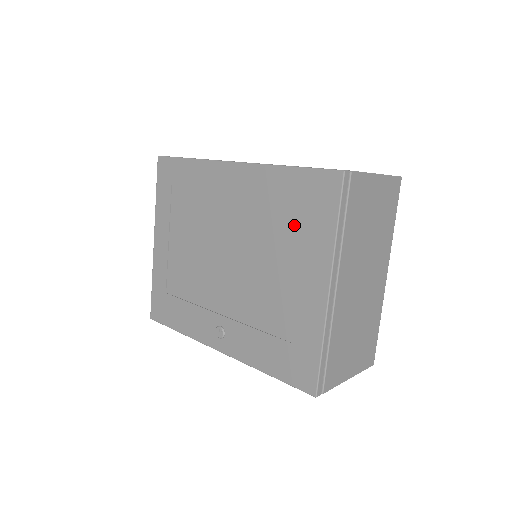
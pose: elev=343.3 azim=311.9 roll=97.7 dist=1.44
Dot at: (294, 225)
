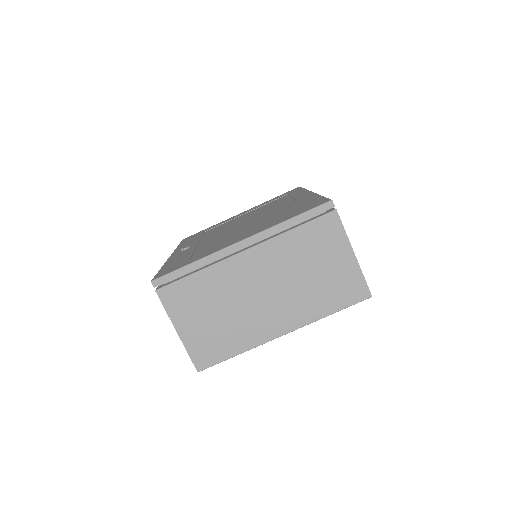
Dot at: (281, 216)
